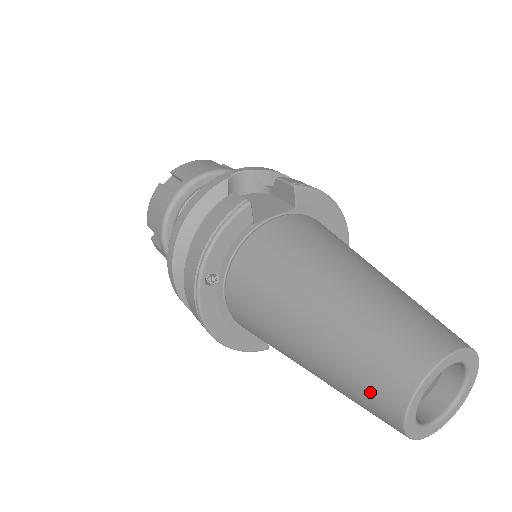
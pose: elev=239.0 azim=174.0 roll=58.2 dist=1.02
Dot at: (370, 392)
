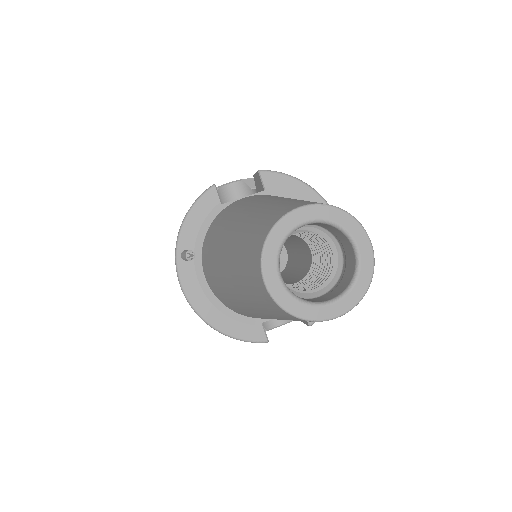
Dot at: (248, 272)
